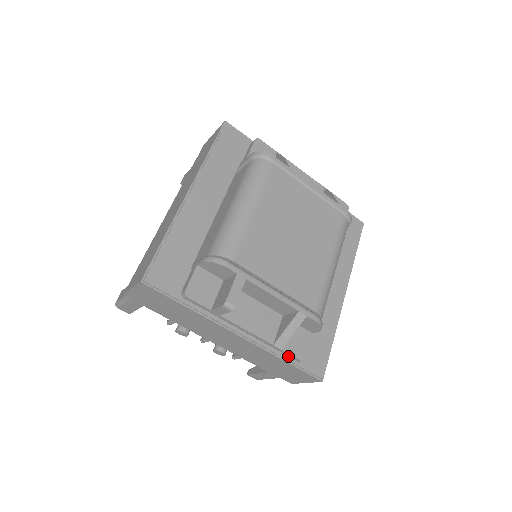
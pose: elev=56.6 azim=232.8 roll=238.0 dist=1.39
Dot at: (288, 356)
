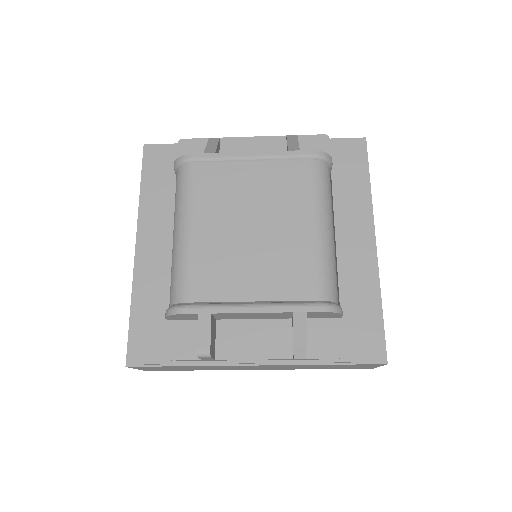
Dot at: occluded
